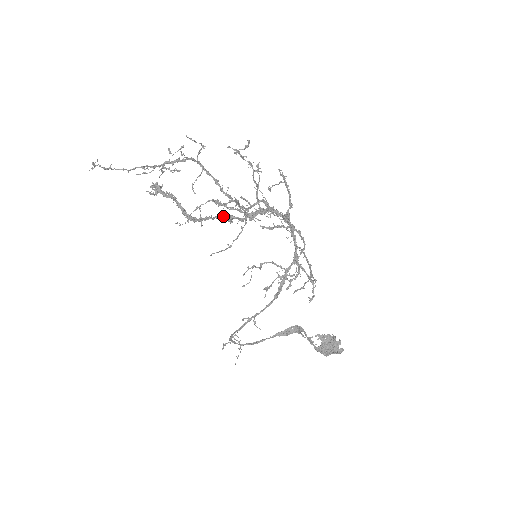
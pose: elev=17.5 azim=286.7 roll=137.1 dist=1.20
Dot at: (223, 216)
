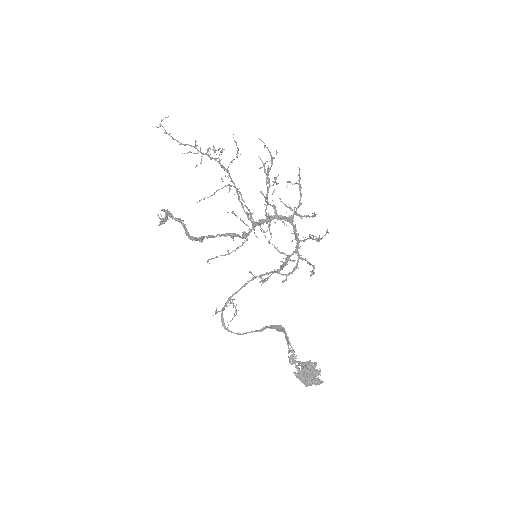
Dot at: (227, 233)
